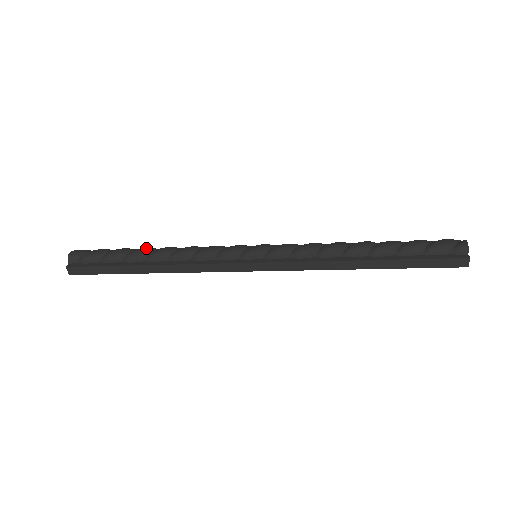
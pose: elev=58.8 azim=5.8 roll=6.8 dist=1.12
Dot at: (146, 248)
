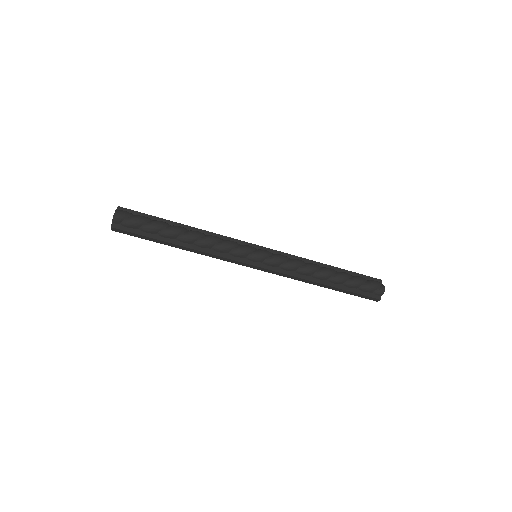
Dot at: (178, 229)
